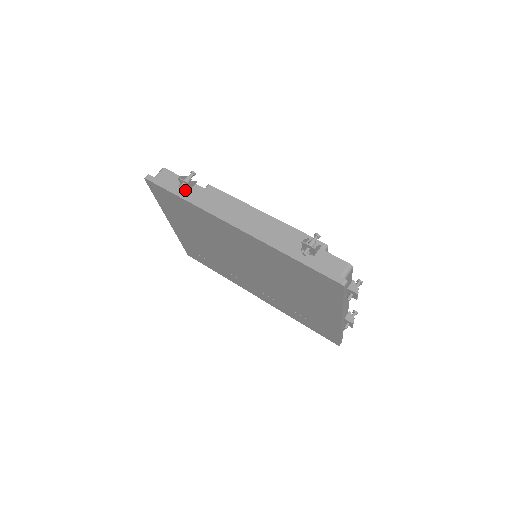
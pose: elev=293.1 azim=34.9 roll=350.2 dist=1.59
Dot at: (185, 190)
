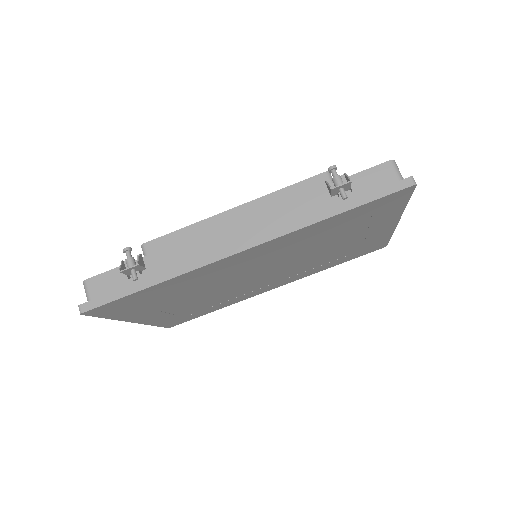
Dot at: (141, 275)
